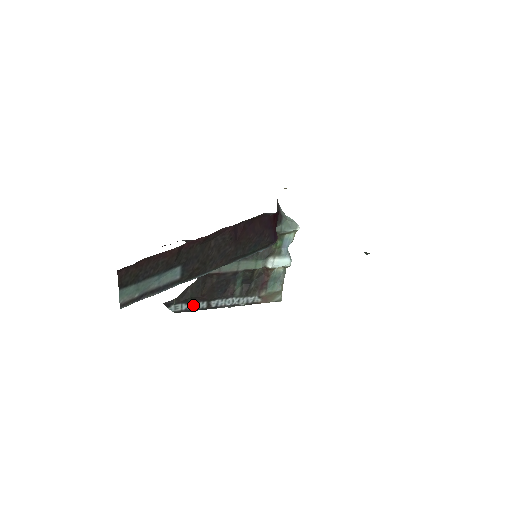
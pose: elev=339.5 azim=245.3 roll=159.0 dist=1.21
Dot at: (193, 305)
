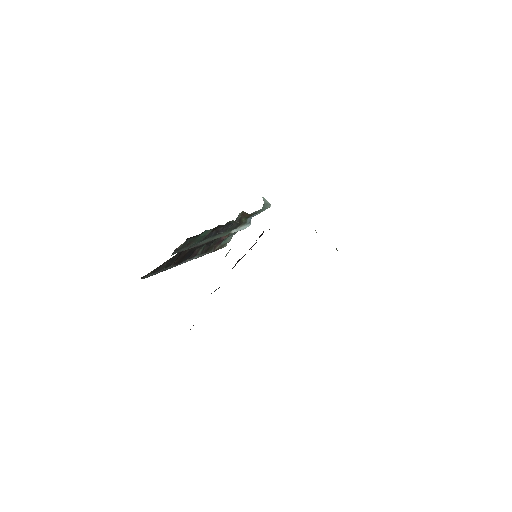
Dot at: (162, 270)
